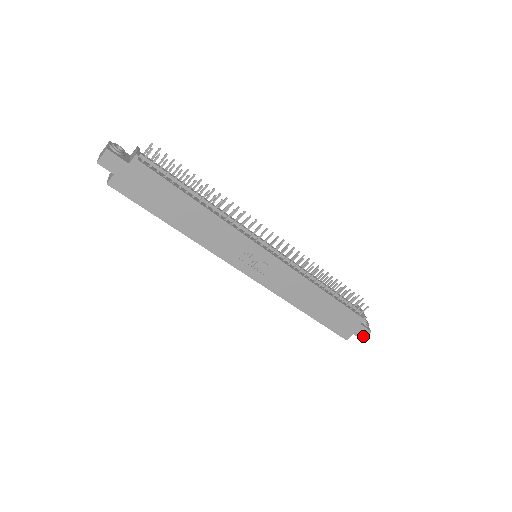
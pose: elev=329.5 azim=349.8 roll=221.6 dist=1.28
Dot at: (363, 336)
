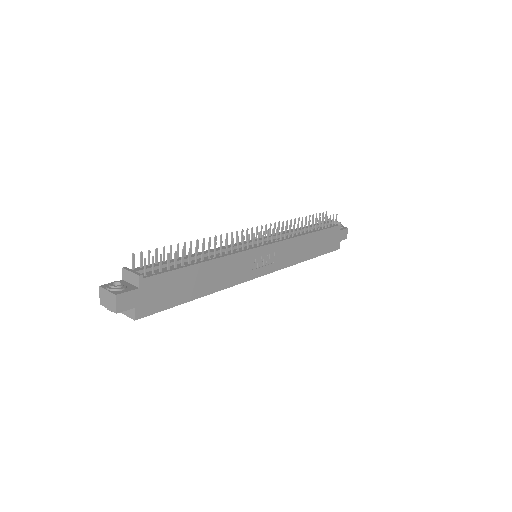
Dot at: (346, 236)
